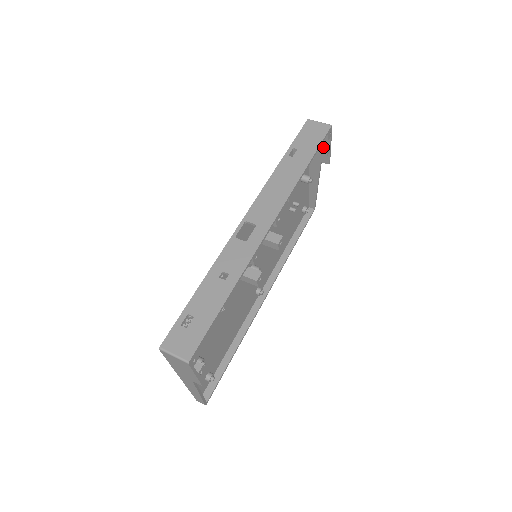
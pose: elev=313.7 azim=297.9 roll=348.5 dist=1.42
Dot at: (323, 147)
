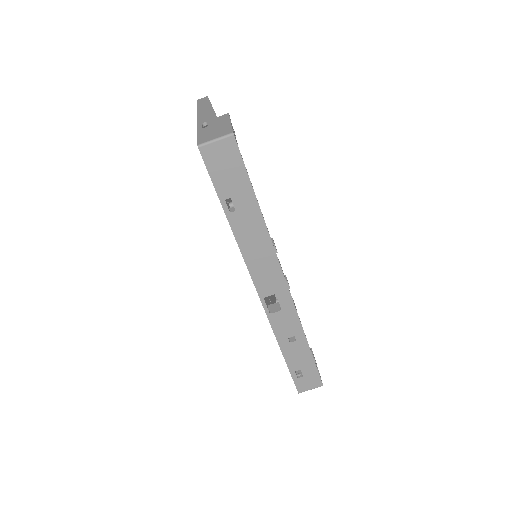
Dot at: occluded
